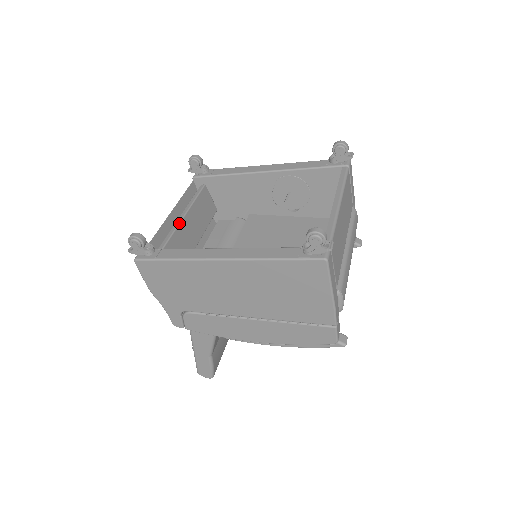
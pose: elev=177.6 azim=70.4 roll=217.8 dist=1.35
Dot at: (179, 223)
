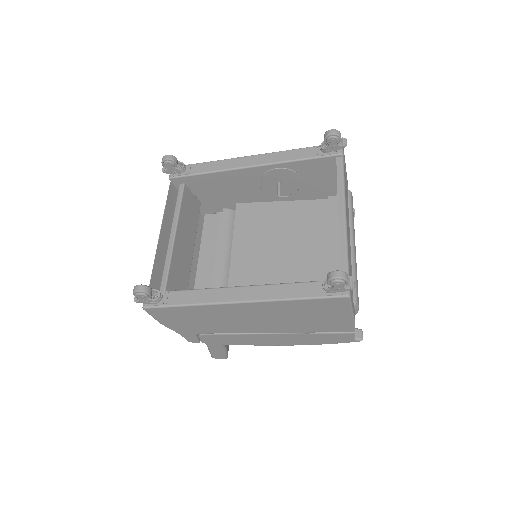
Dot at: (173, 245)
